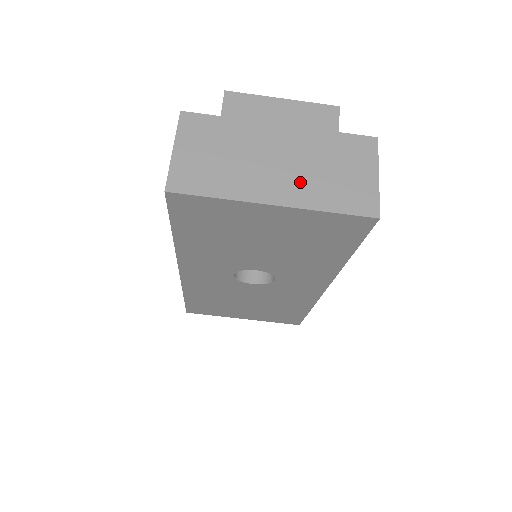
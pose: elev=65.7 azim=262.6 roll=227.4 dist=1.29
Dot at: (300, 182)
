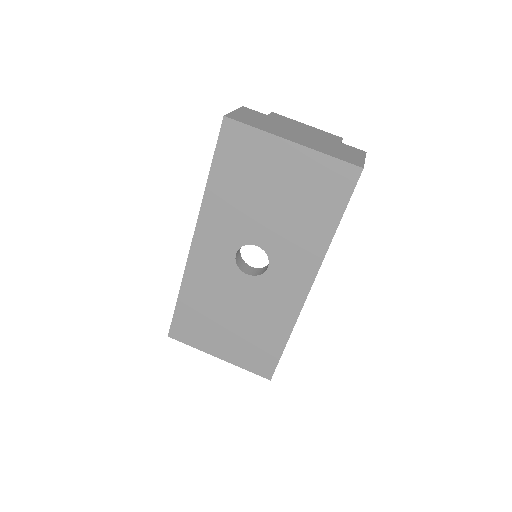
Dot at: (312, 143)
